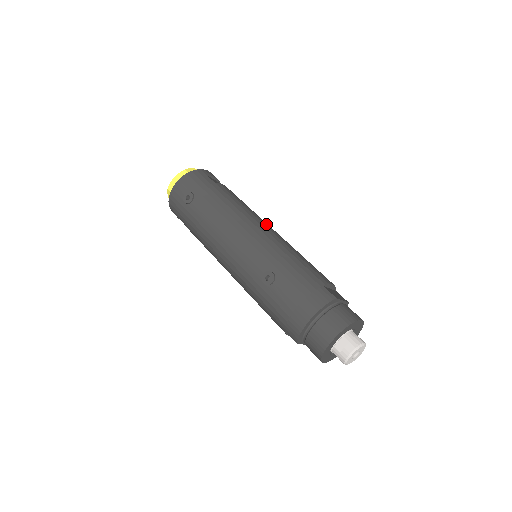
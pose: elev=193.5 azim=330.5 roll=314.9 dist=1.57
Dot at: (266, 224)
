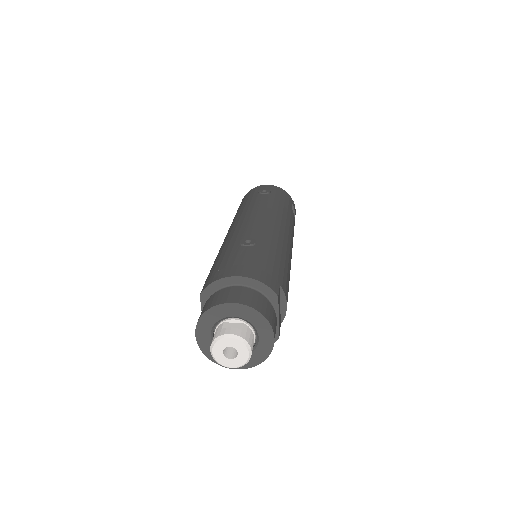
Dot at: occluded
